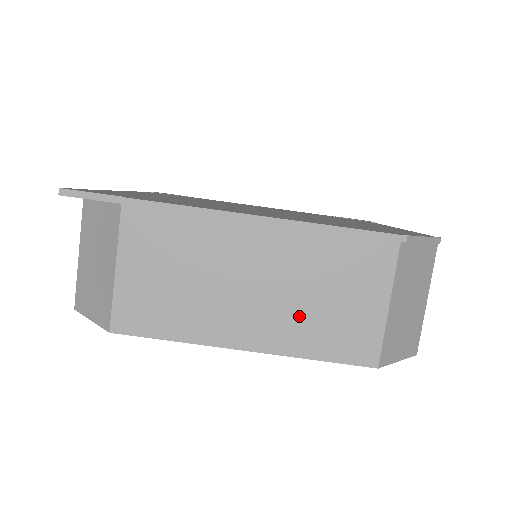
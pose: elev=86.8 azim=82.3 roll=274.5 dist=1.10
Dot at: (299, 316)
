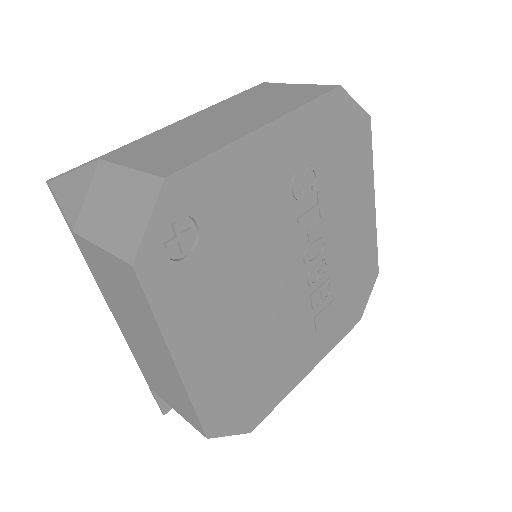
Dot at: (268, 107)
